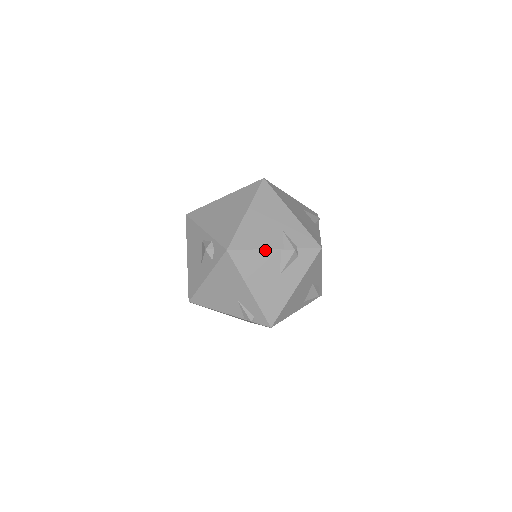
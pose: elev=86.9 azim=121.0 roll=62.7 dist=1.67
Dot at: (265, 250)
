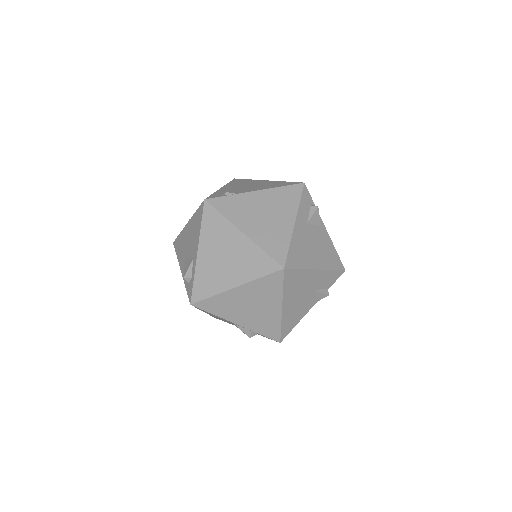
Dot at: occluded
